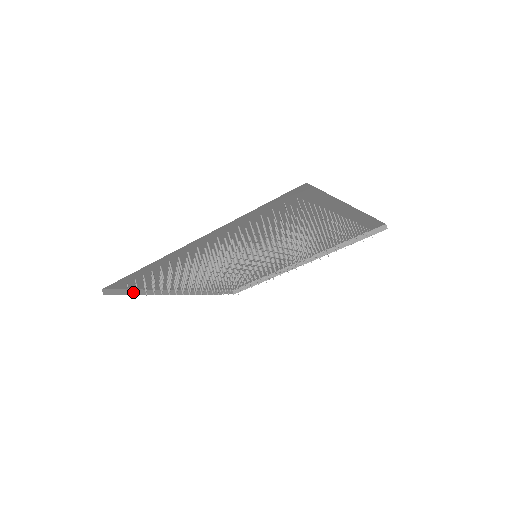
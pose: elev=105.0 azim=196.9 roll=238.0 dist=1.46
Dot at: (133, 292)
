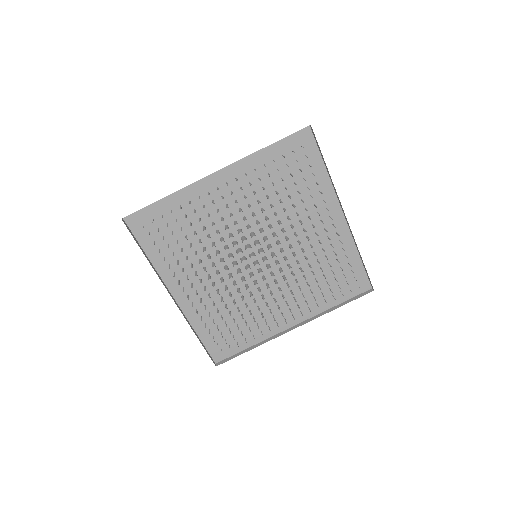
Dot at: (141, 248)
